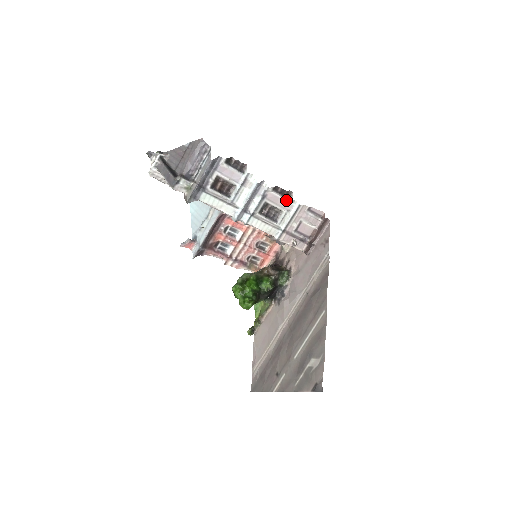
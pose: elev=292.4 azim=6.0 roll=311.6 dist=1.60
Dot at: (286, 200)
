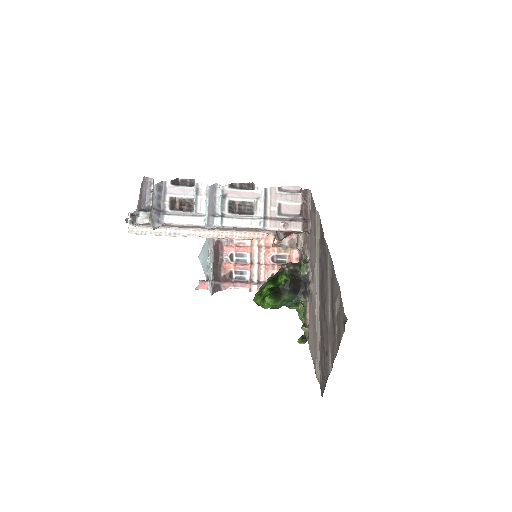
Dot at: (250, 191)
